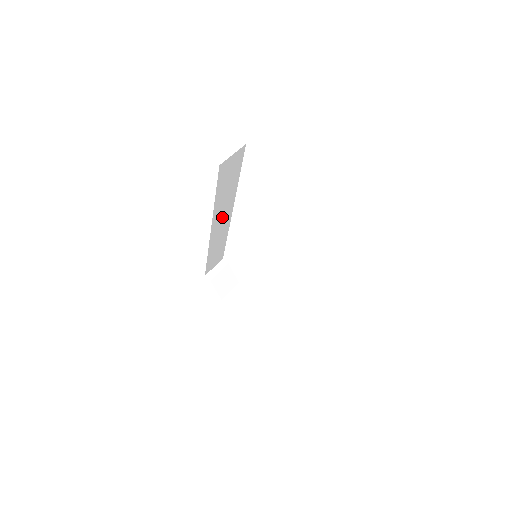
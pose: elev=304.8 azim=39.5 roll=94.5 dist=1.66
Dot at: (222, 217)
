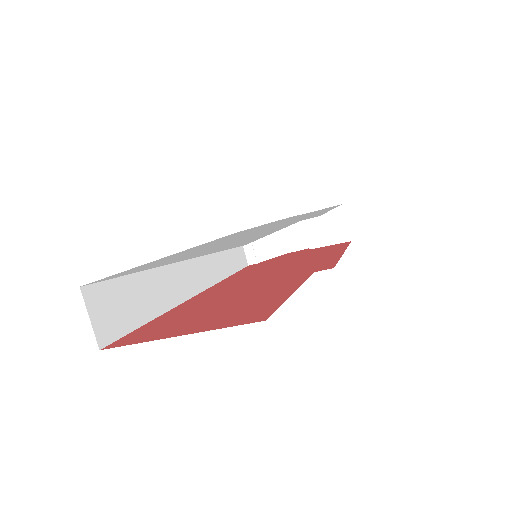
Dot at: (183, 276)
